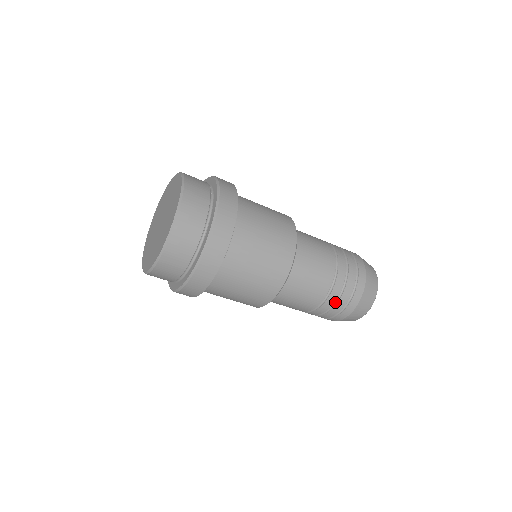
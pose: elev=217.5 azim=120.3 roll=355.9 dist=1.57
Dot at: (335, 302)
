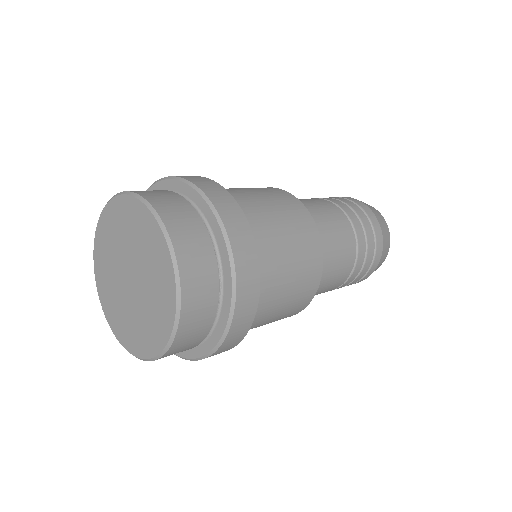
Dot at: occluded
